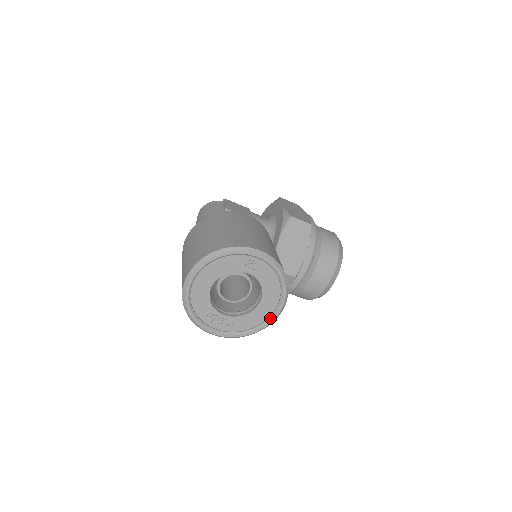
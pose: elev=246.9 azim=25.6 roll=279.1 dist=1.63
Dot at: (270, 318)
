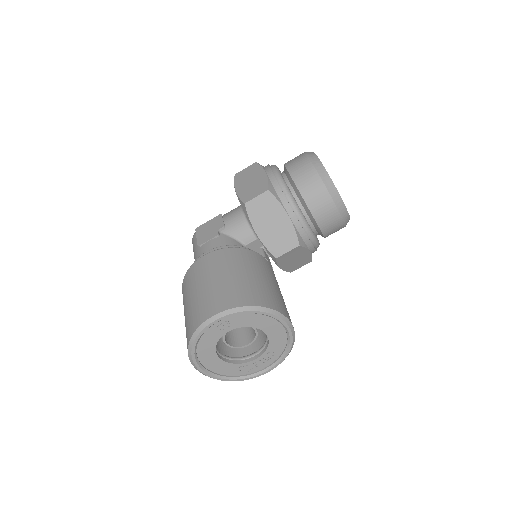
Dot at: (287, 334)
